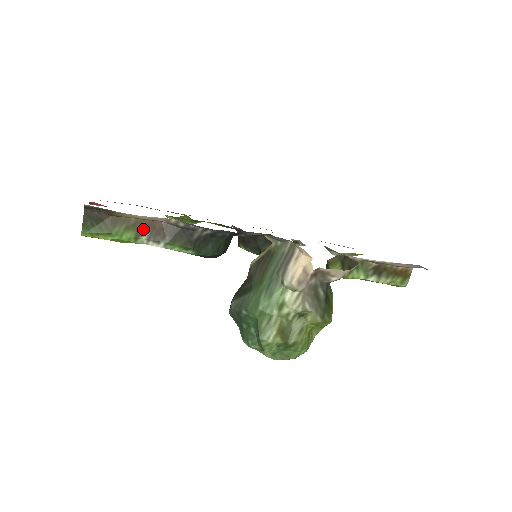
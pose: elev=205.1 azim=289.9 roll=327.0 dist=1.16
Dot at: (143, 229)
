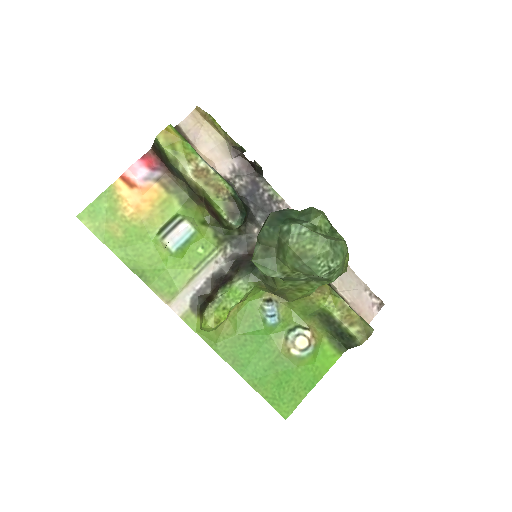
Dot at: occluded
